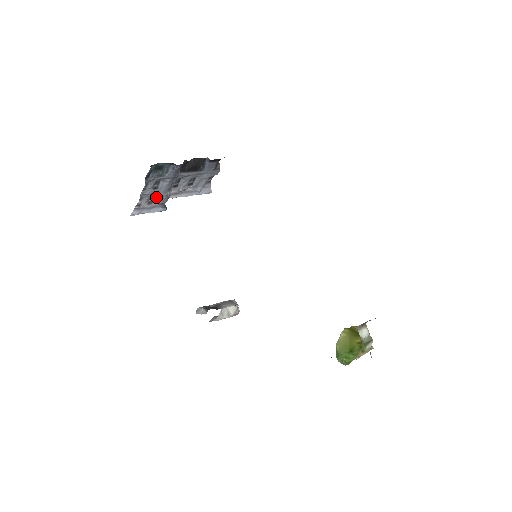
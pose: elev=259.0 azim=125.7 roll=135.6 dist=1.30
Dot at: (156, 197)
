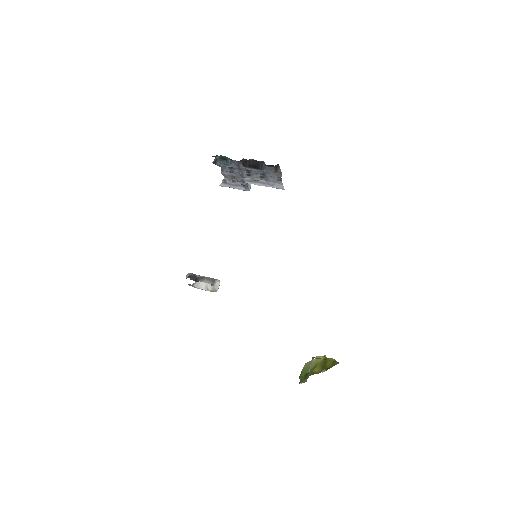
Dot at: (237, 179)
